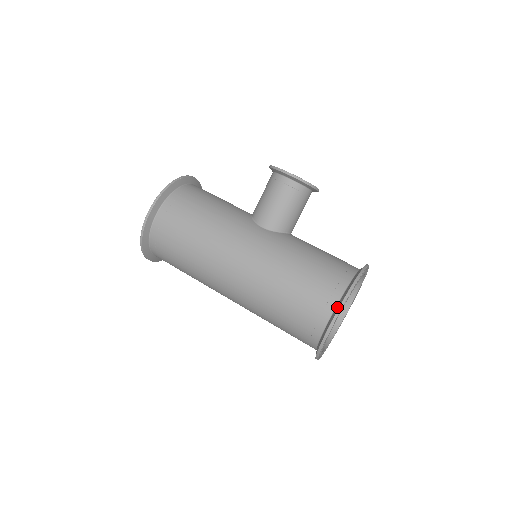
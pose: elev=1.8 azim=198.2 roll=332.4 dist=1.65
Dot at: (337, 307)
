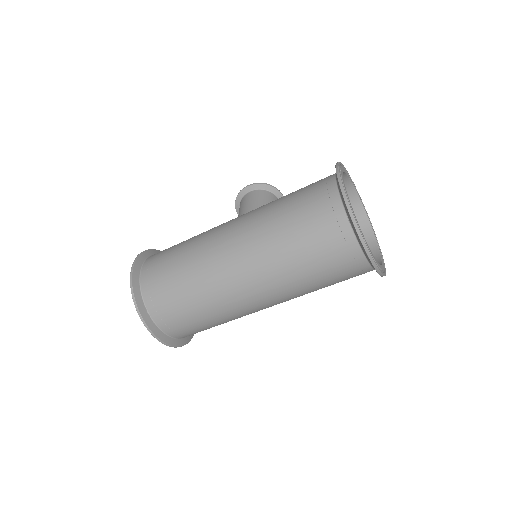
Dot at: occluded
